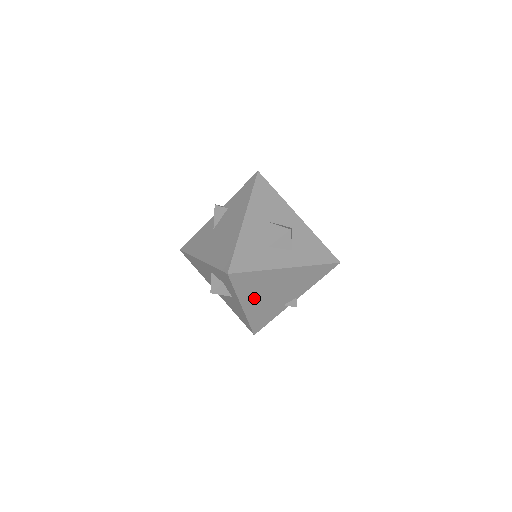
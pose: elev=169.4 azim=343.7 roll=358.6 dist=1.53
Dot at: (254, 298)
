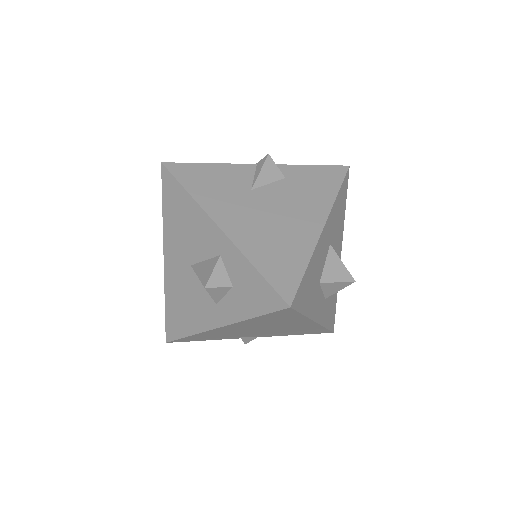
Dot at: (244, 326)
